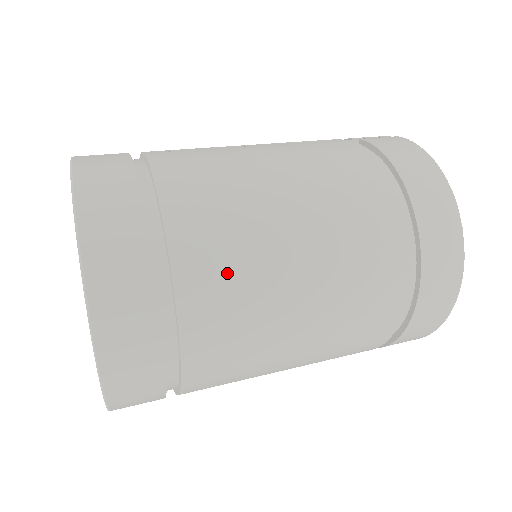
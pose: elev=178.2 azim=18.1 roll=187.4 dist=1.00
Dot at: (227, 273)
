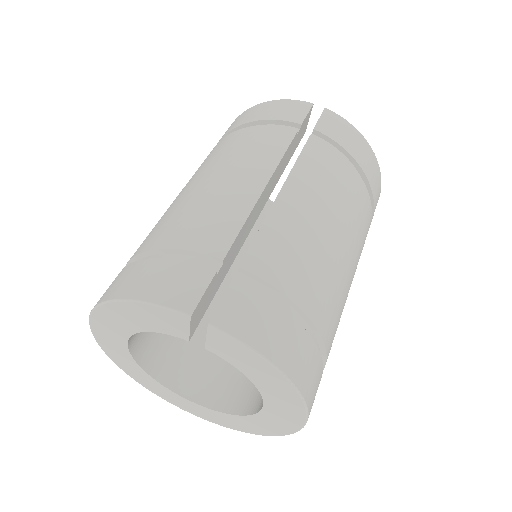
Dot at: (338, 323)
